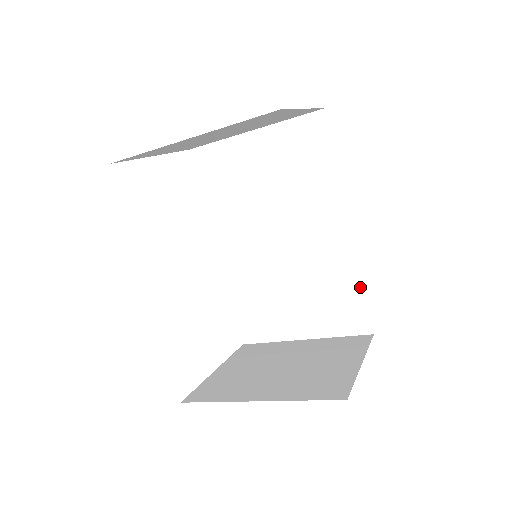
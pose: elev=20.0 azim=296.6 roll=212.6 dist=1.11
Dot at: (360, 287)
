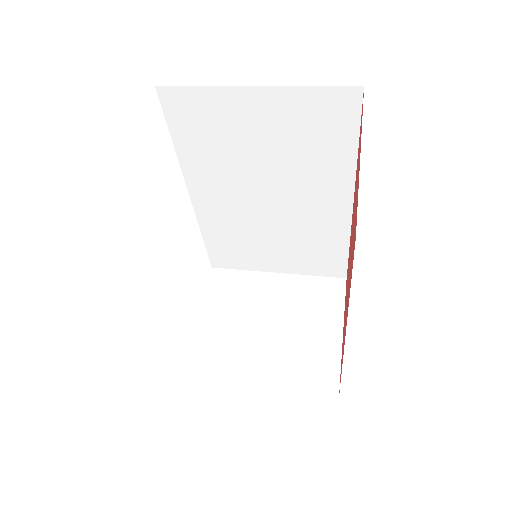
Dot at: (346, 248)
